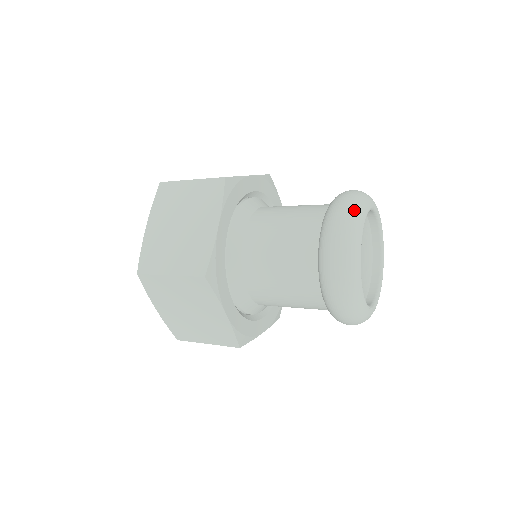
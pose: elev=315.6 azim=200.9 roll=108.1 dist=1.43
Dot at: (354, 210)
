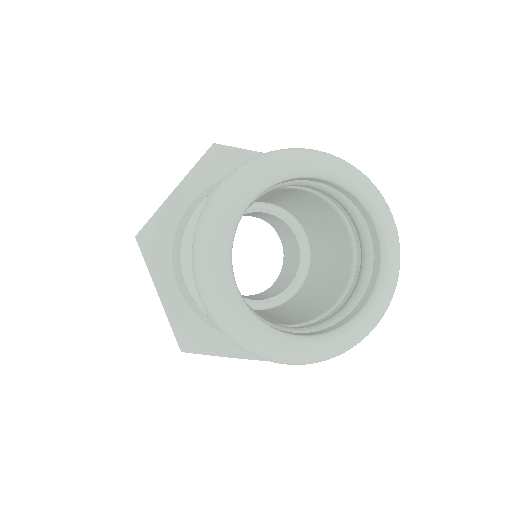
Dot at: (260, 160)
